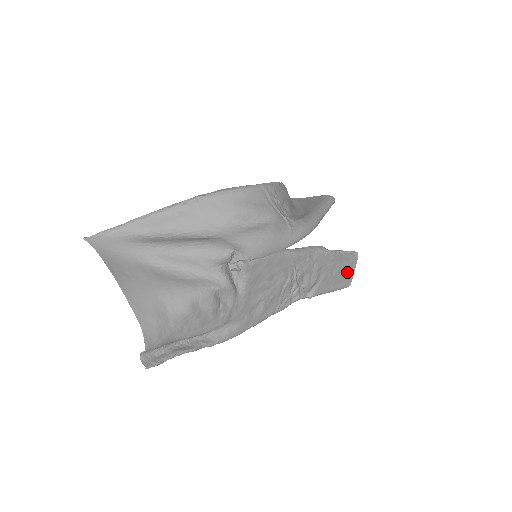
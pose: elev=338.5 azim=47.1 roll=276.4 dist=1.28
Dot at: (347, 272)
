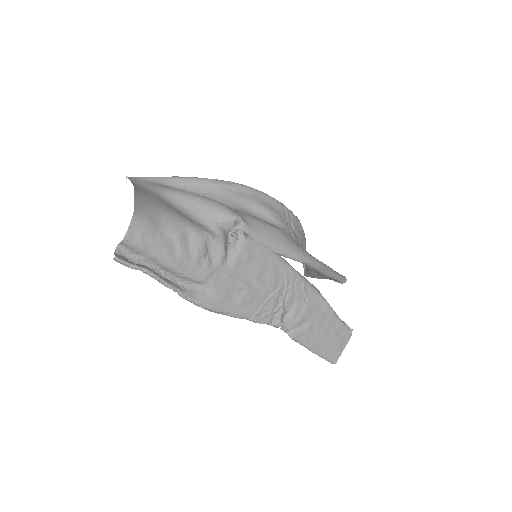
Dot at: (336, 342)
